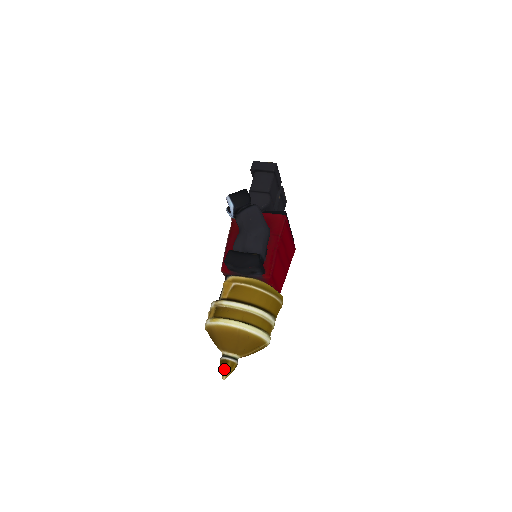
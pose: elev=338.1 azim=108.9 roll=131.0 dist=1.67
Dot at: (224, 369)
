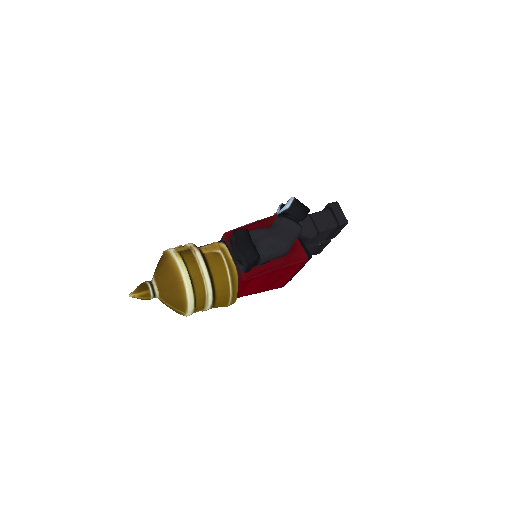
Dot at: (139, 290)
